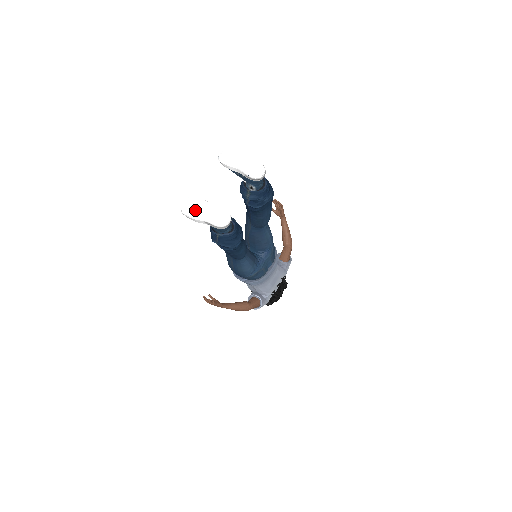
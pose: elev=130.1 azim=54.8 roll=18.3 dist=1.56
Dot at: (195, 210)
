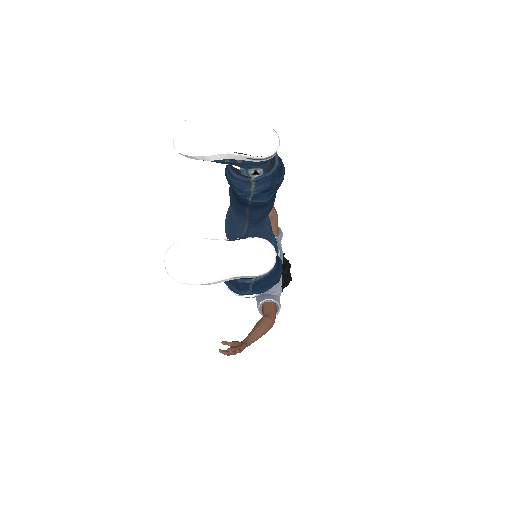
Dot at: (201, 266)
